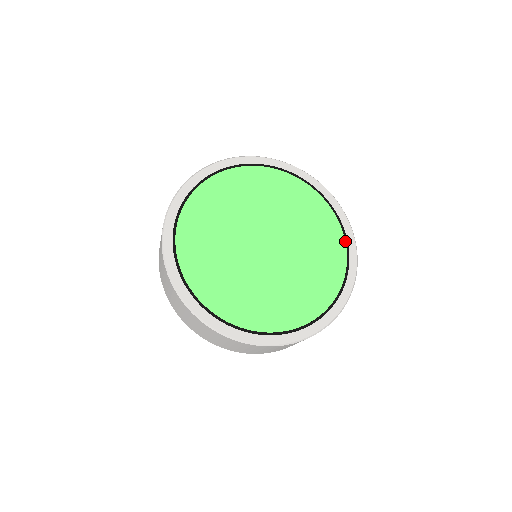
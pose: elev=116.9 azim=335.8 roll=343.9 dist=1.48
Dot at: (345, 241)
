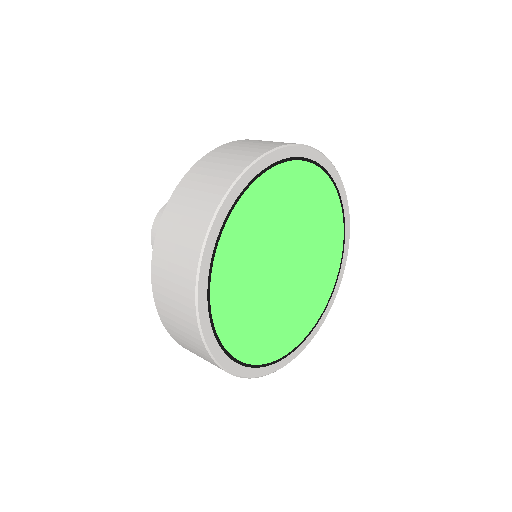
Dot at: (339, 198)
